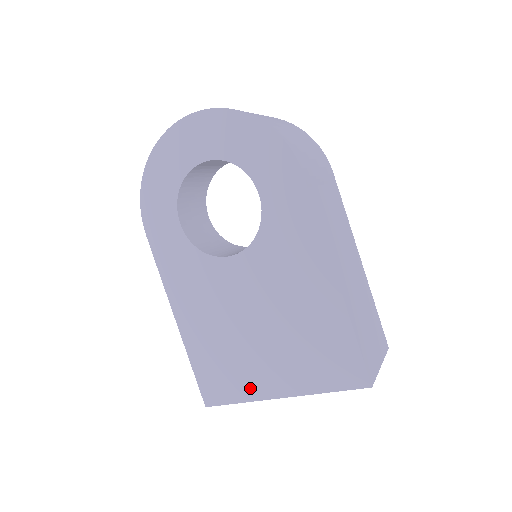
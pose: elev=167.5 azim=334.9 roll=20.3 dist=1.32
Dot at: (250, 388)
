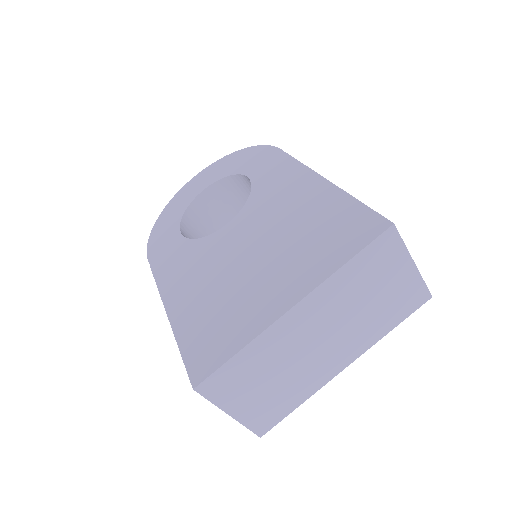
Dot at: (253, 322)
